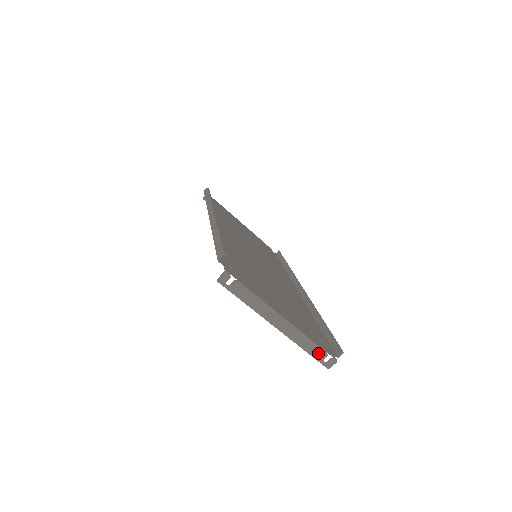
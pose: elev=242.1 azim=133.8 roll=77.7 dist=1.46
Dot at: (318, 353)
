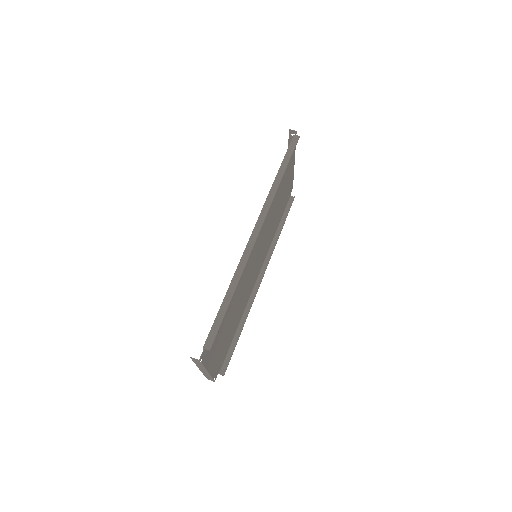
Dot at: (209, 378)
